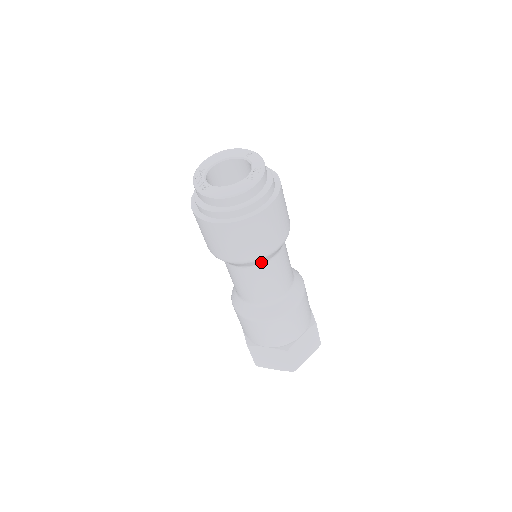
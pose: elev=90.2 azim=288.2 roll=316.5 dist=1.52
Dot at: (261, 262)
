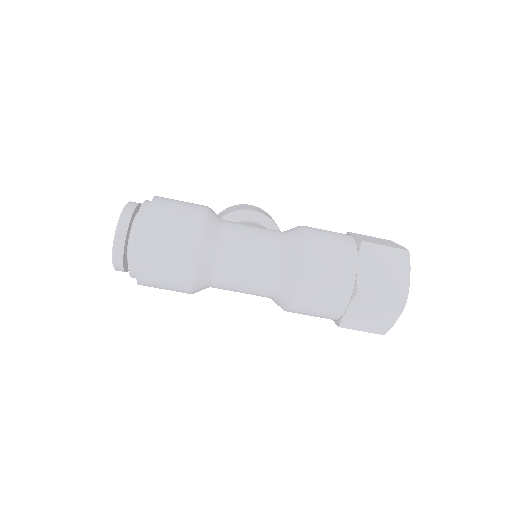
Dot at: (211, 258)
